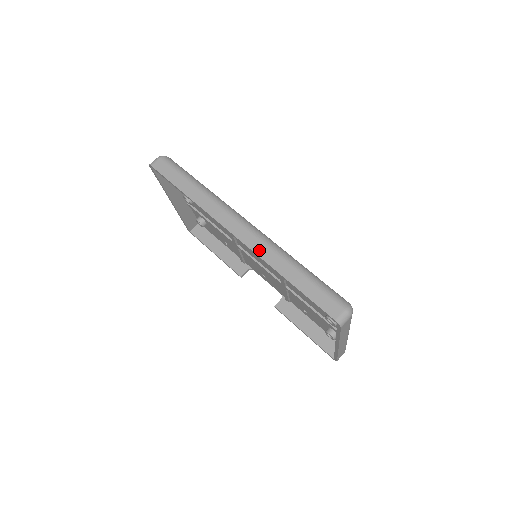
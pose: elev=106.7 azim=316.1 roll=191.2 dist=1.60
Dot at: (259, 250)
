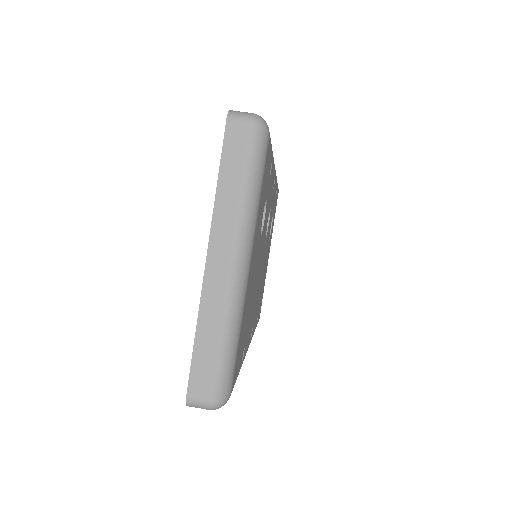
Dot at: occluded
